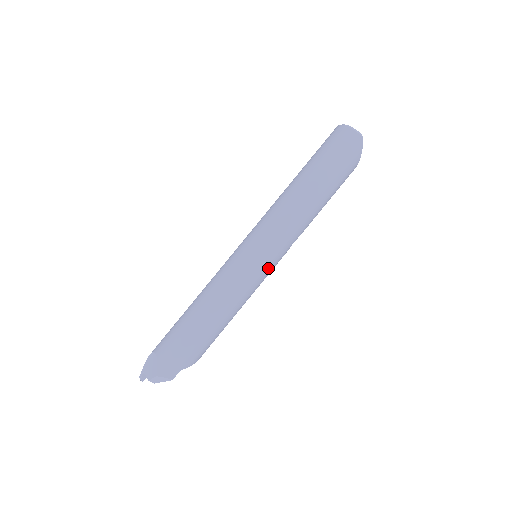
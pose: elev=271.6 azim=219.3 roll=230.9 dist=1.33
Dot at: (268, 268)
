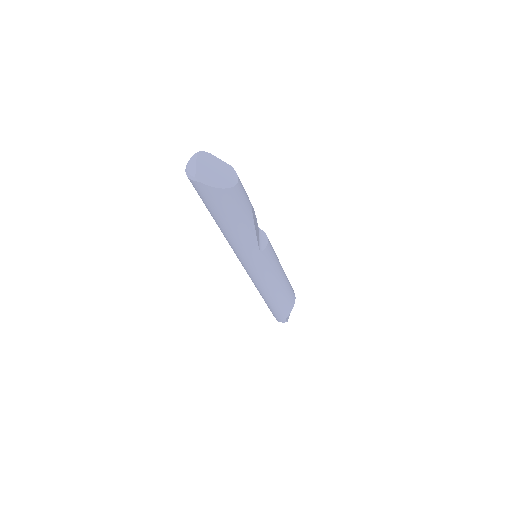
Dot at: (262, 270)
